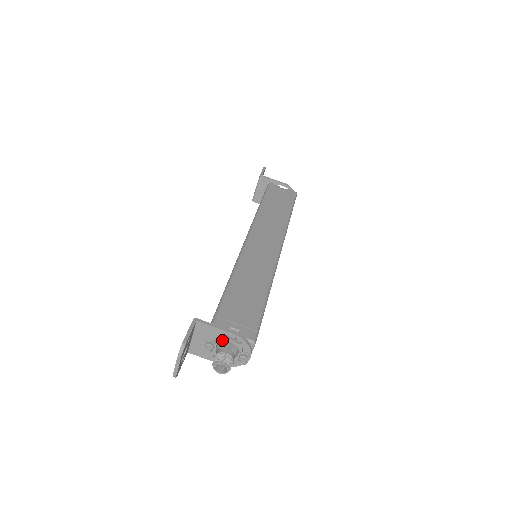
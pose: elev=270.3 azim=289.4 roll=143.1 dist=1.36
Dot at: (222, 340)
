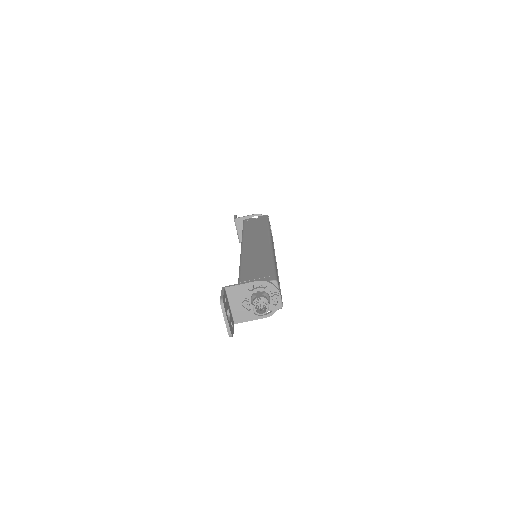
Dot at: (252, 293)
